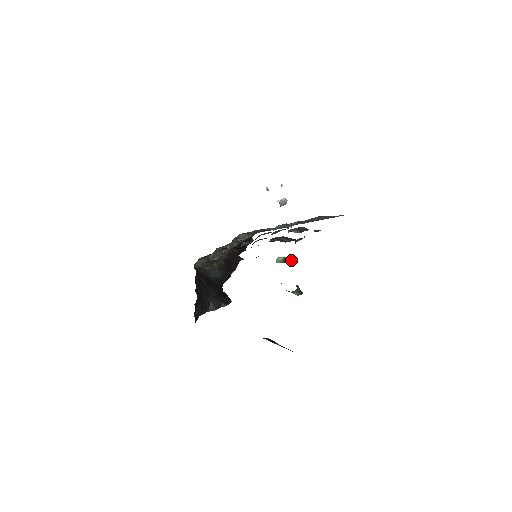
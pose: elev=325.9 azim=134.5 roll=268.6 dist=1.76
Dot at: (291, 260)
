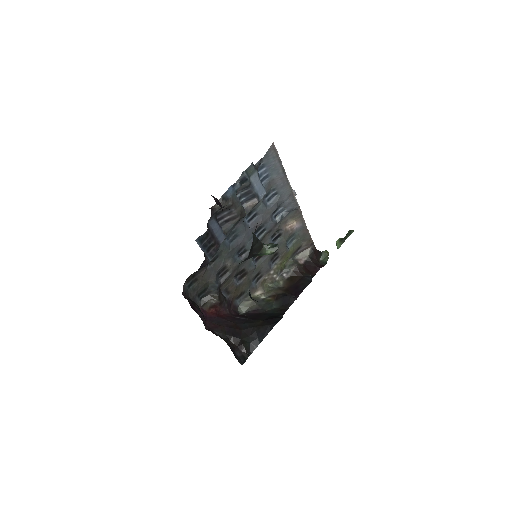
Dot at: (348, 234)
